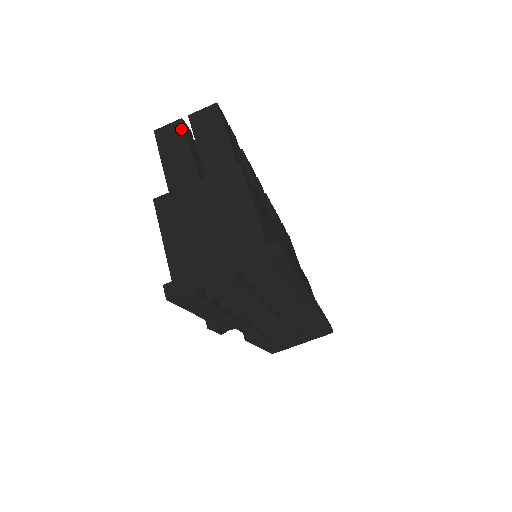
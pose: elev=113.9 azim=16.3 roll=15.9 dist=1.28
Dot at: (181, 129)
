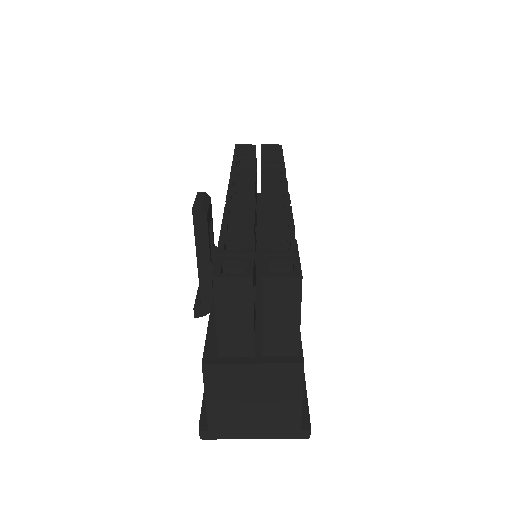
Dot at: (248, 291)
